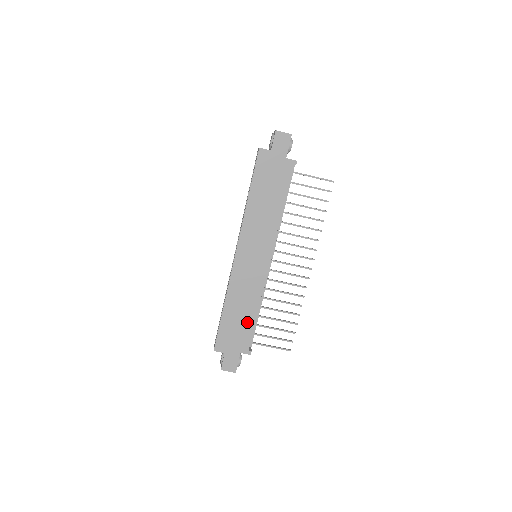
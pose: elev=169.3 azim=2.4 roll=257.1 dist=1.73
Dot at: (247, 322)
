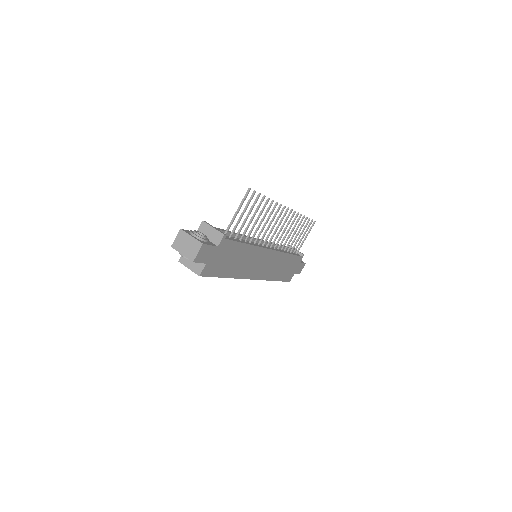
Dot at: (290, 261)
